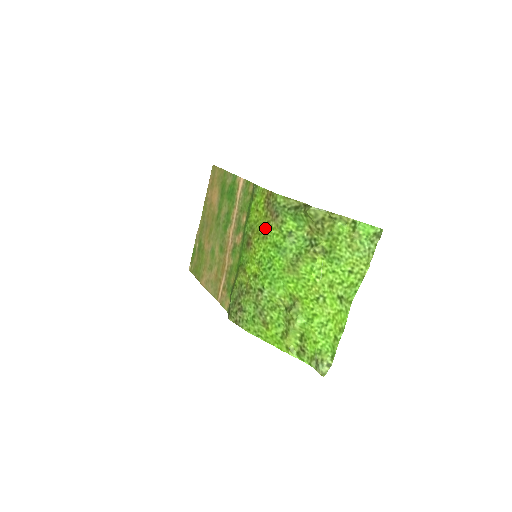
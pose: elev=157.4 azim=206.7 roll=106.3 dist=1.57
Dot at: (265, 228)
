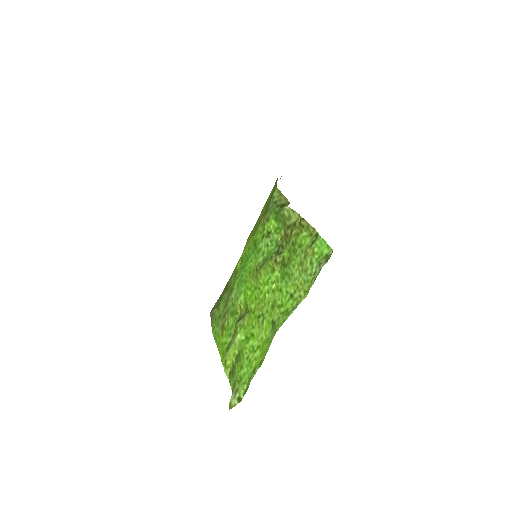
Dot at: (258, 223)
